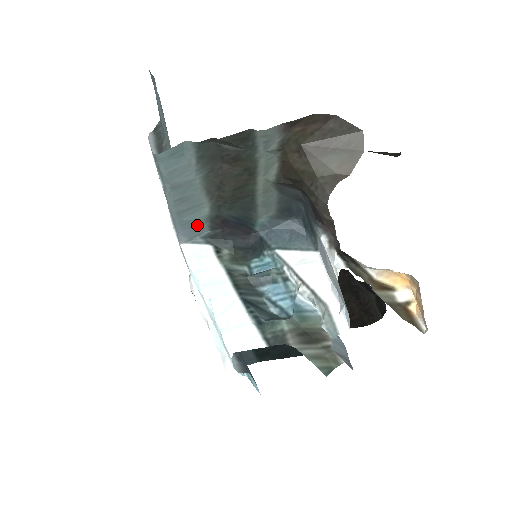
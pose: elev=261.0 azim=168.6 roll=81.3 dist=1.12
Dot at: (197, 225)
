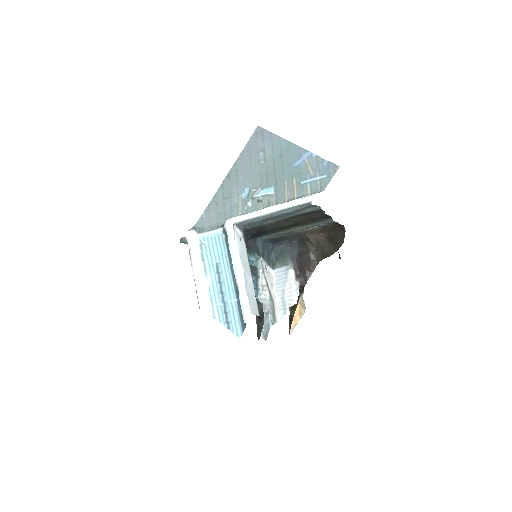
Dot at: (254, 224)
